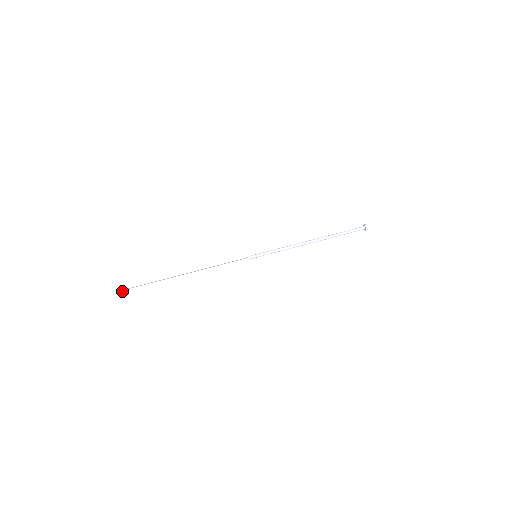
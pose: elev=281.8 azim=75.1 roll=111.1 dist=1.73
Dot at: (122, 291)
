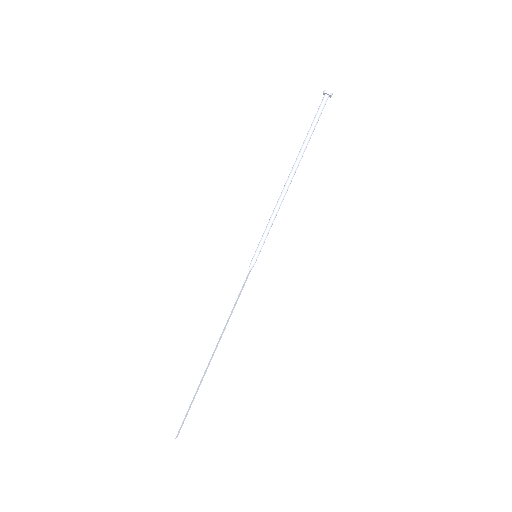
Dot at: (177, 433)
